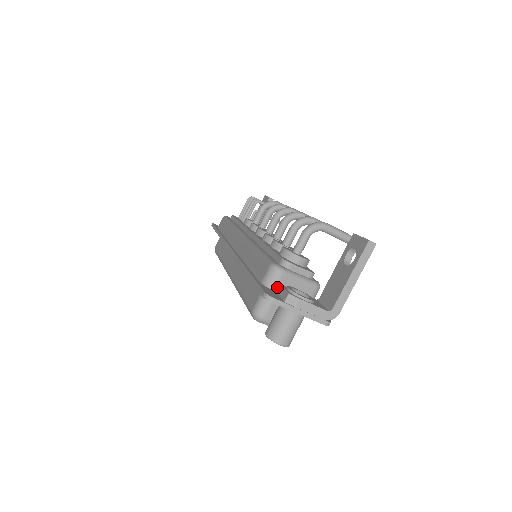
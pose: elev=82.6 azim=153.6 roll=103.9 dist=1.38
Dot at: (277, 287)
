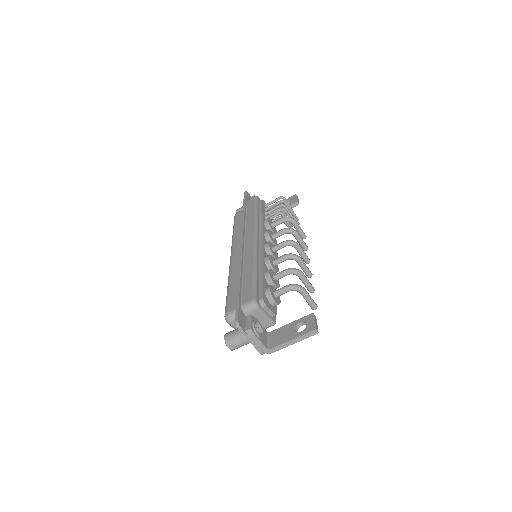
Dot at: (248, 314)
